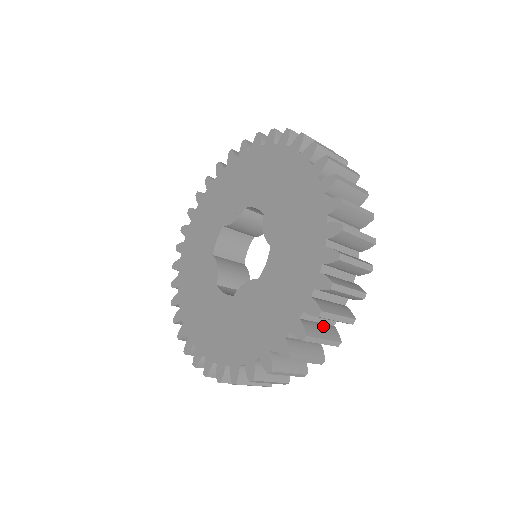
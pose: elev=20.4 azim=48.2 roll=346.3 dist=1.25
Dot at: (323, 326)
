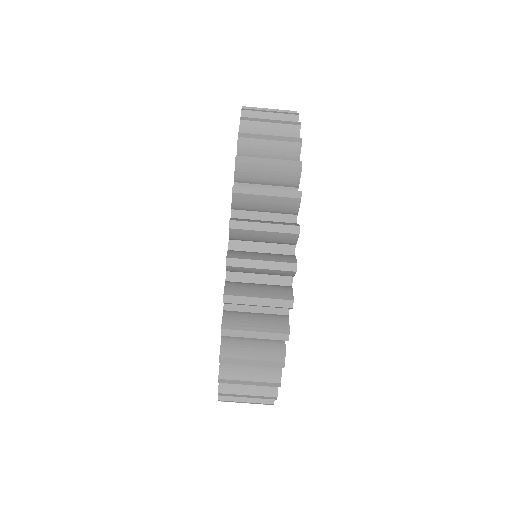
Dot at: occluded
